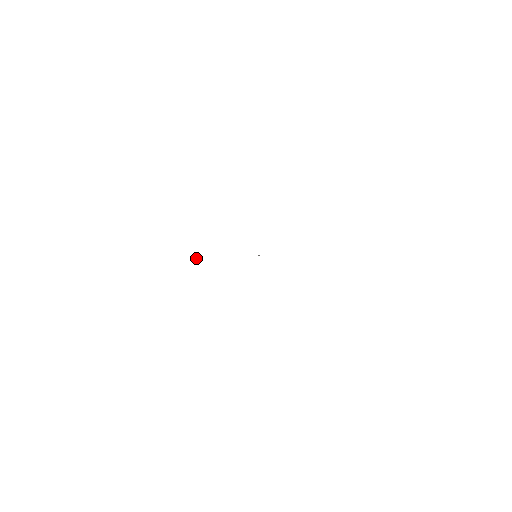
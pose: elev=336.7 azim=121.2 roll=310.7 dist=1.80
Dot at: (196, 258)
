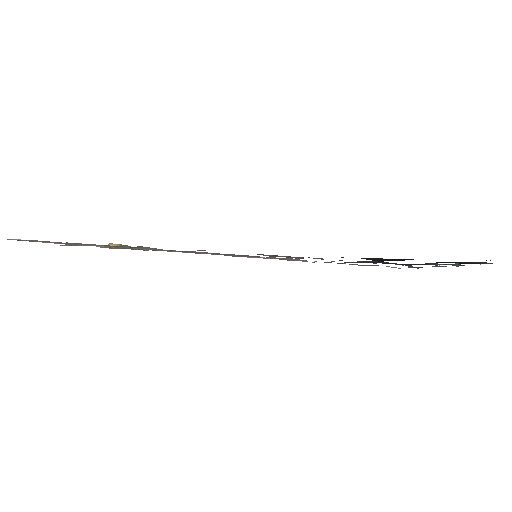
Dot at: occluded
